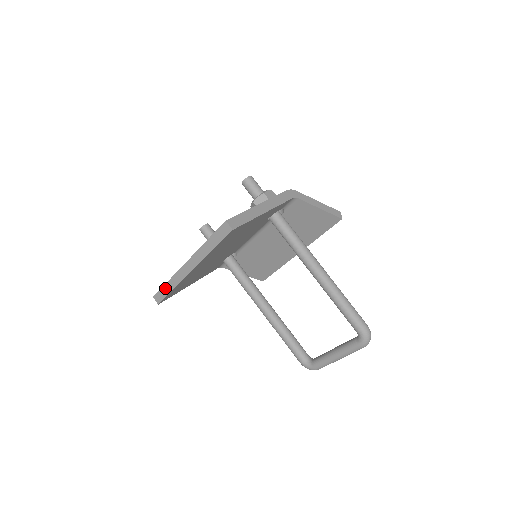
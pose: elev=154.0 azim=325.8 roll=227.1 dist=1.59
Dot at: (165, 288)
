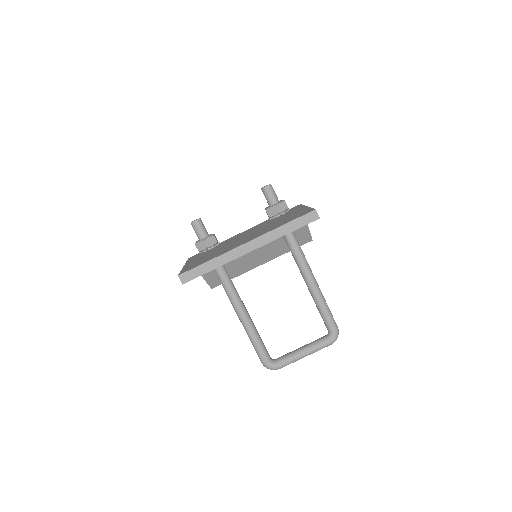
Dot at: (204, 266)
